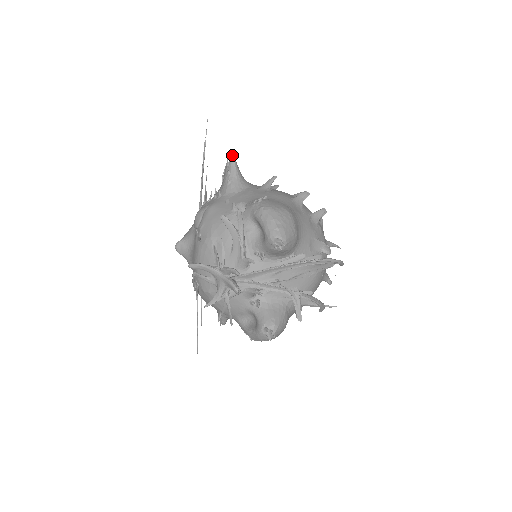
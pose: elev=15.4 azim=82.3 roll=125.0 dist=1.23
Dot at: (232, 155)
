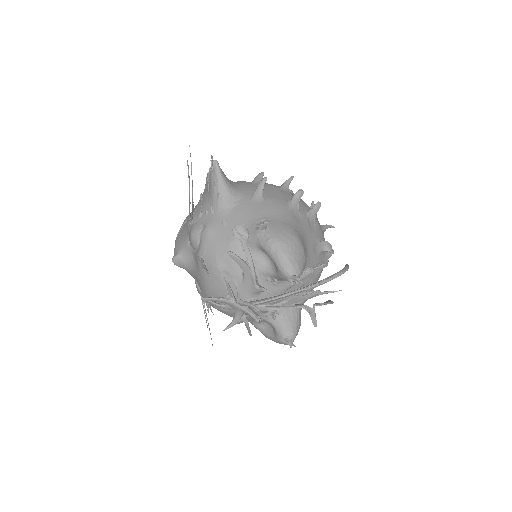
Dot at: (215, 162)
